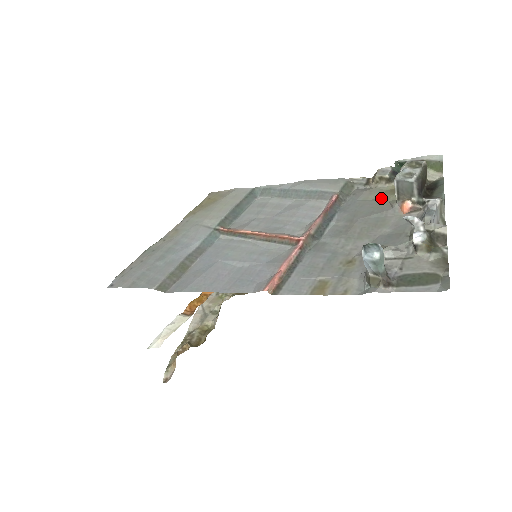
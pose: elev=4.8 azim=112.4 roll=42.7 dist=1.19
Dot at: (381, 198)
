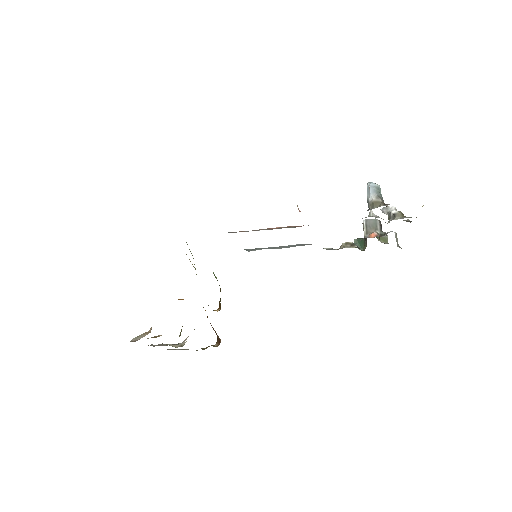
Dot at: occluded
